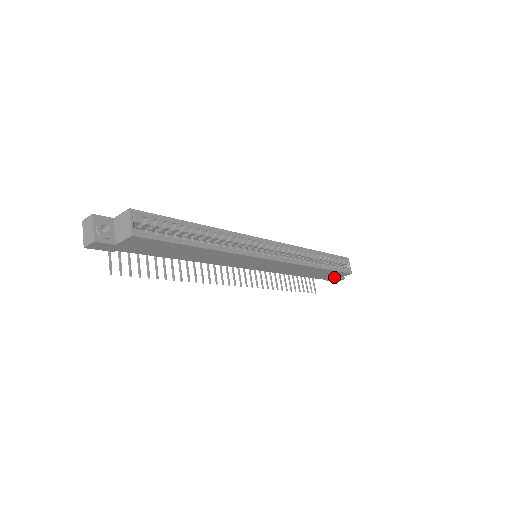
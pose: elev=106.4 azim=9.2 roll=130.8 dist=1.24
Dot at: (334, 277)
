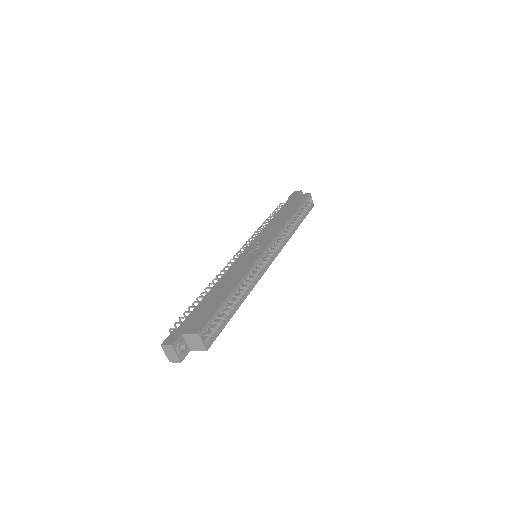
Dot at: occluded
